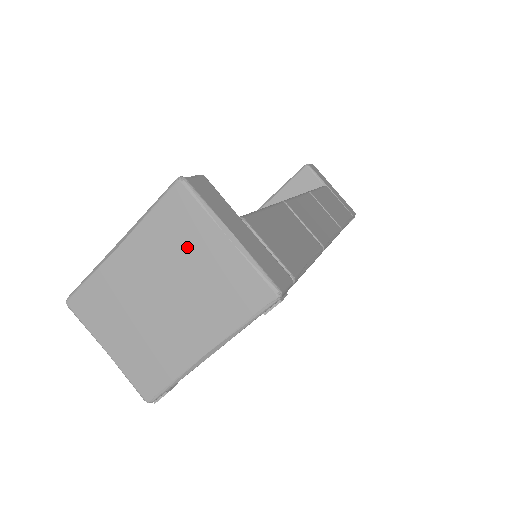
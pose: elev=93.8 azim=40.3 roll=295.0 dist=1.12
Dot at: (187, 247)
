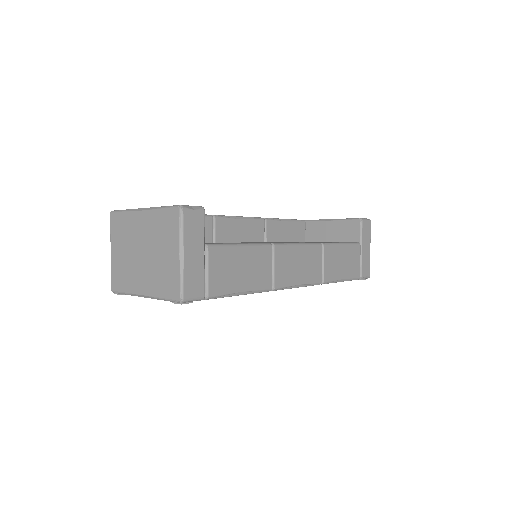
Dot at: (164, 241)
